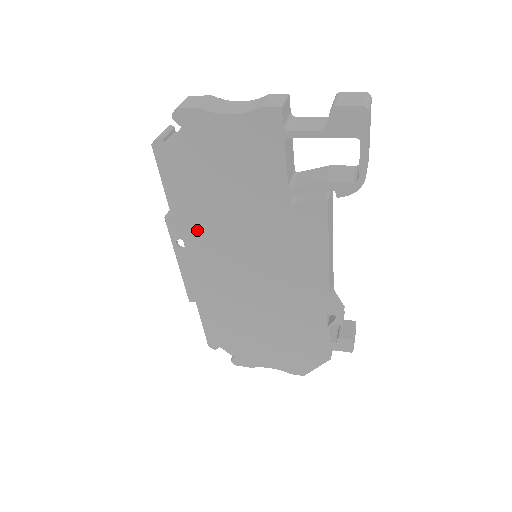
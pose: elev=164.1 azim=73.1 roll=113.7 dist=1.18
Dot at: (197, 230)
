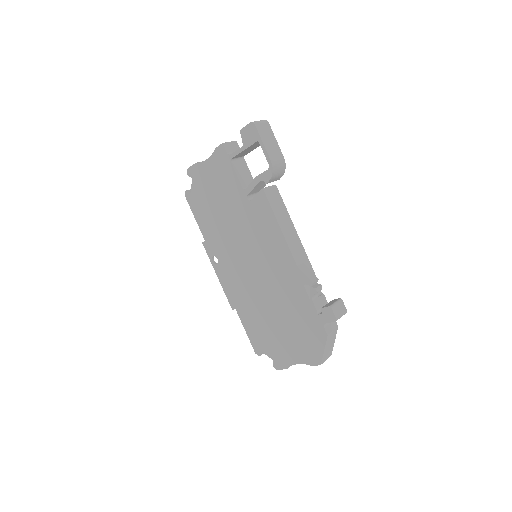
Dot at: (218, 245)
